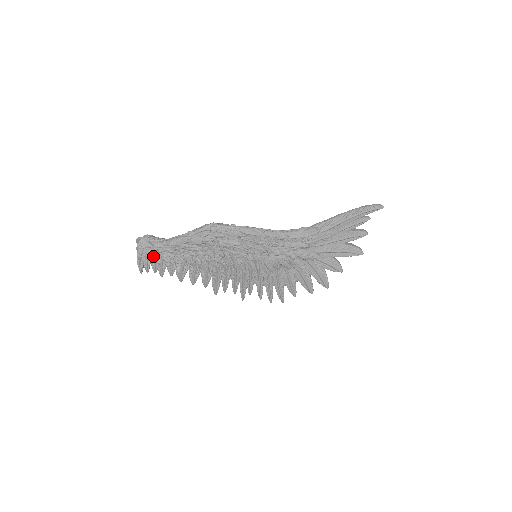
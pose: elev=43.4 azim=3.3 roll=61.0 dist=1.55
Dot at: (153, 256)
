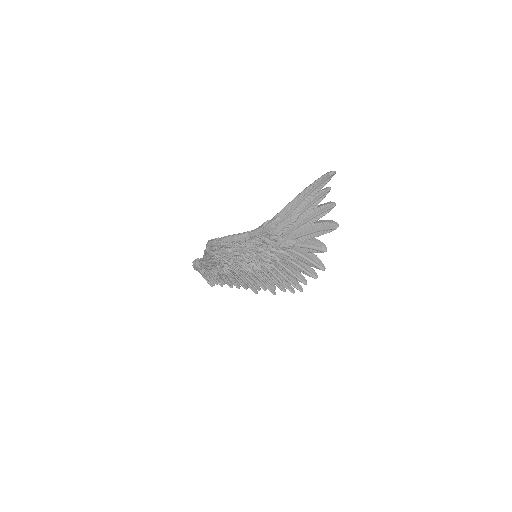
Dot at: (207, 273)
